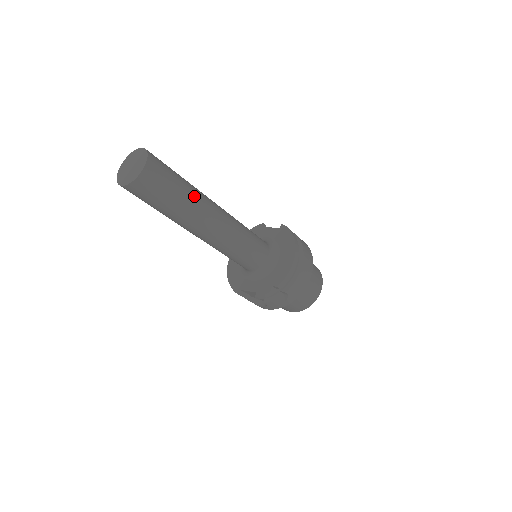
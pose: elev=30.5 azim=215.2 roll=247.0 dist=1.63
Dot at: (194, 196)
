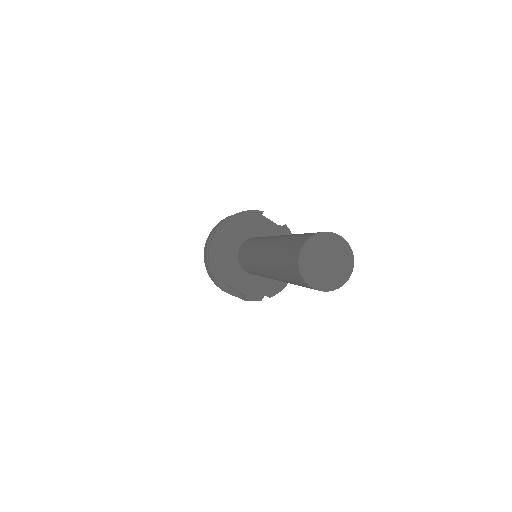
Dot at: occluded
